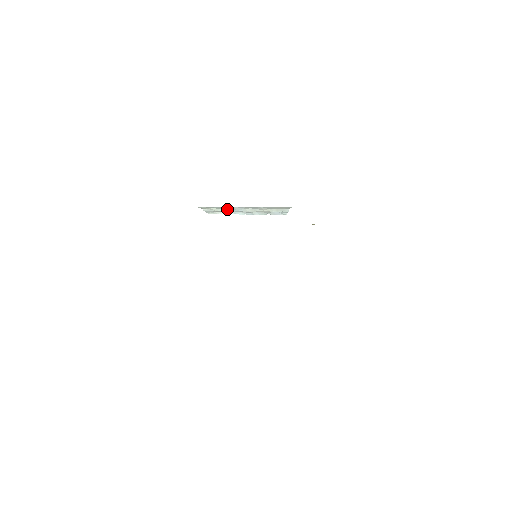
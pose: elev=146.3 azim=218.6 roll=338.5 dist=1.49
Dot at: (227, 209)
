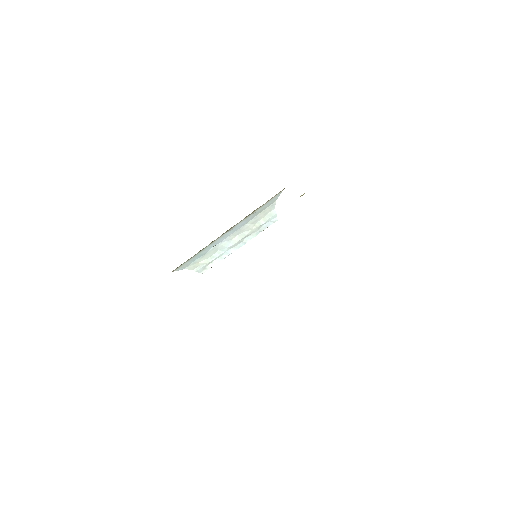
Dot at: (216, 253)
